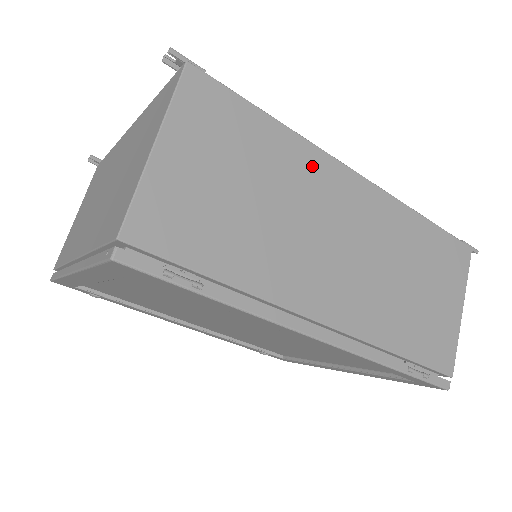
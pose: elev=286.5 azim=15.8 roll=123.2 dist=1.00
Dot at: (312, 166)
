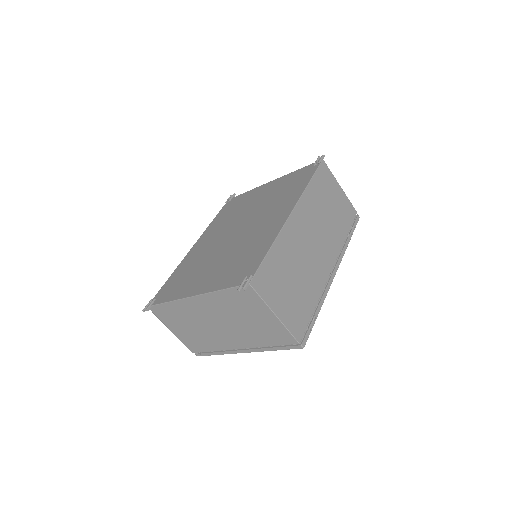
Dot at: (287, 239)
